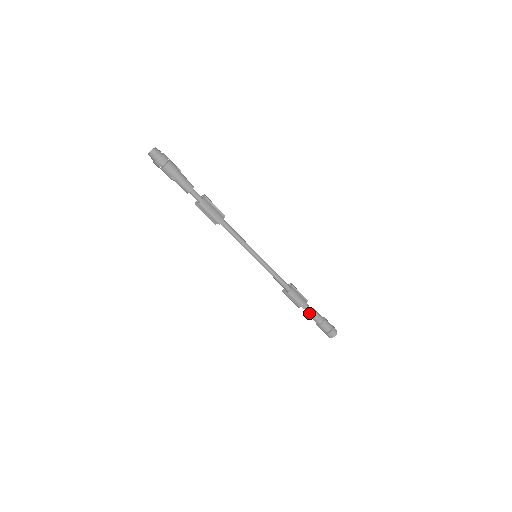
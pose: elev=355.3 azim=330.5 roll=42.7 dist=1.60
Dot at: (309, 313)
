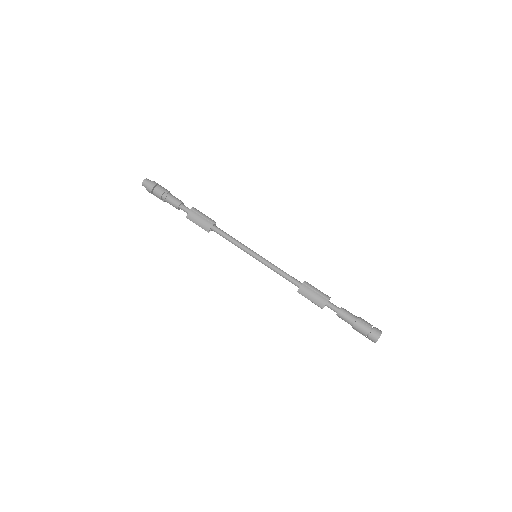
Dot at: occluded
